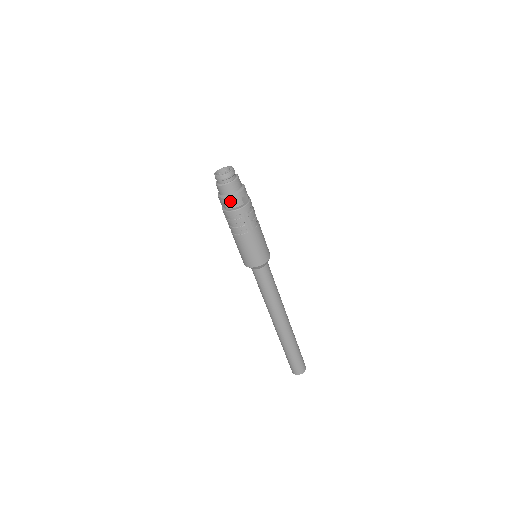
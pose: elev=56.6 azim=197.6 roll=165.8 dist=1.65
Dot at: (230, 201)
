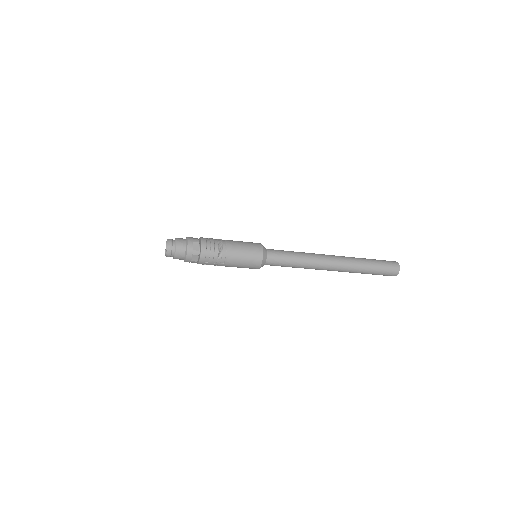
Dot at: occluded
